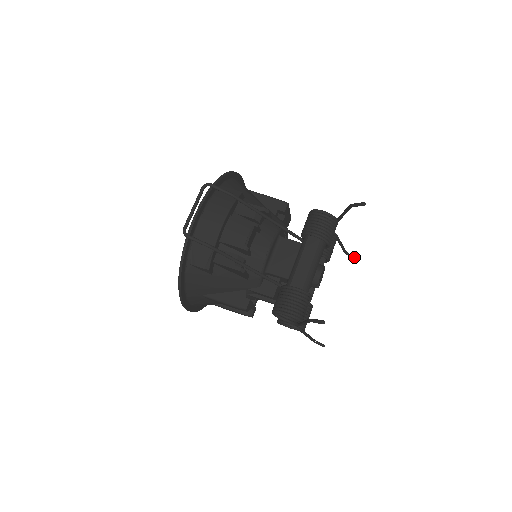
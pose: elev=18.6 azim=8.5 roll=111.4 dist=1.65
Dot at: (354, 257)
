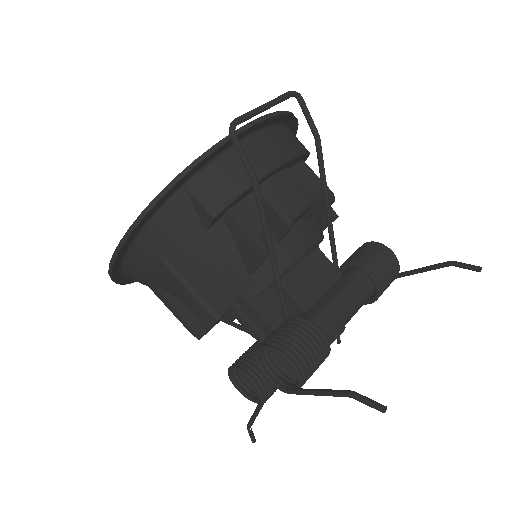
Dot at: (340, 341)
